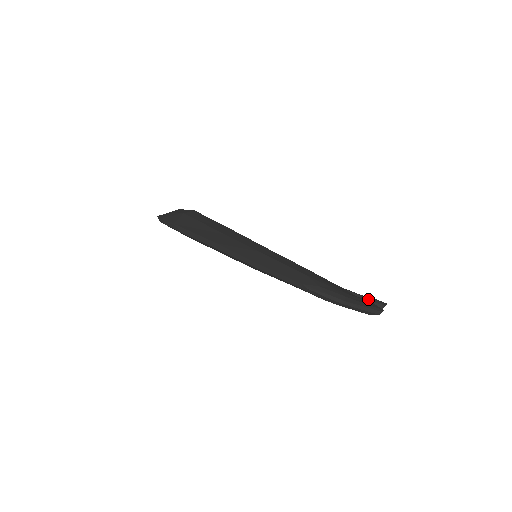
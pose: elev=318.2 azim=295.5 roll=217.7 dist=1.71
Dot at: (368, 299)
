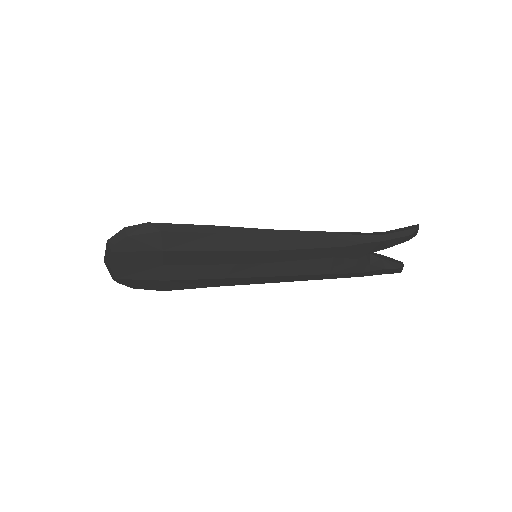
Dot at: (388, 257)
